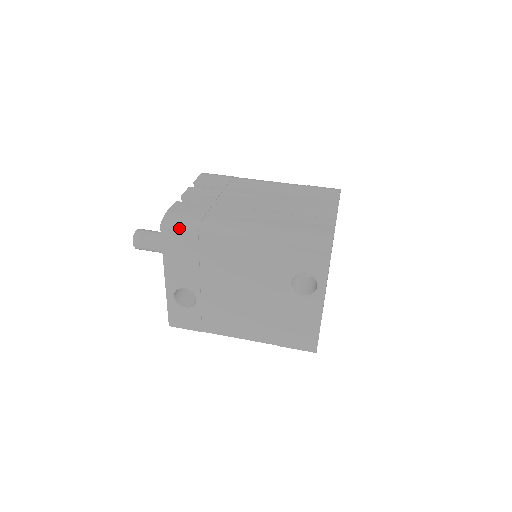
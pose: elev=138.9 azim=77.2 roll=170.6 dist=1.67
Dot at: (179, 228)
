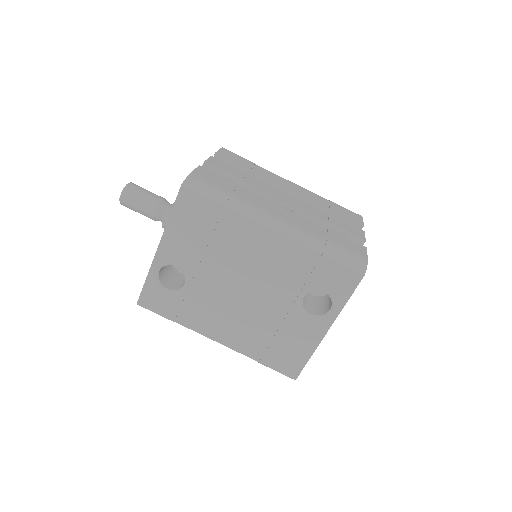
Dot at: (203, 196)
